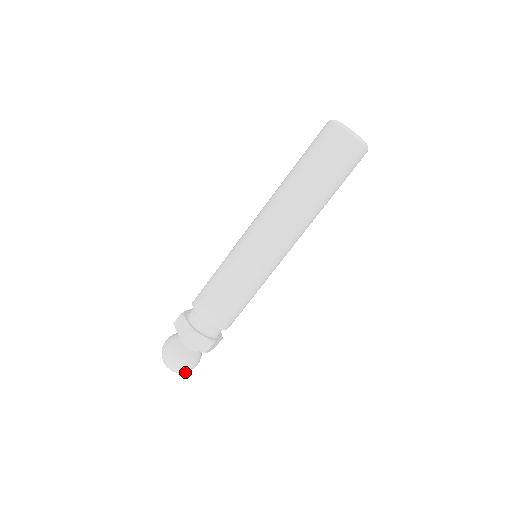
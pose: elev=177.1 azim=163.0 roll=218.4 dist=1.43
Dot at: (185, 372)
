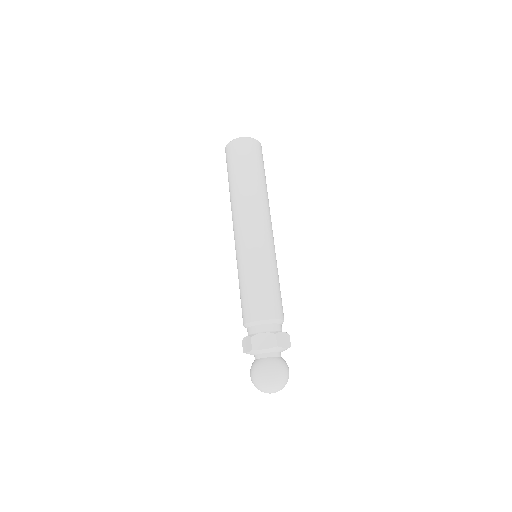
Dot at: occluded
